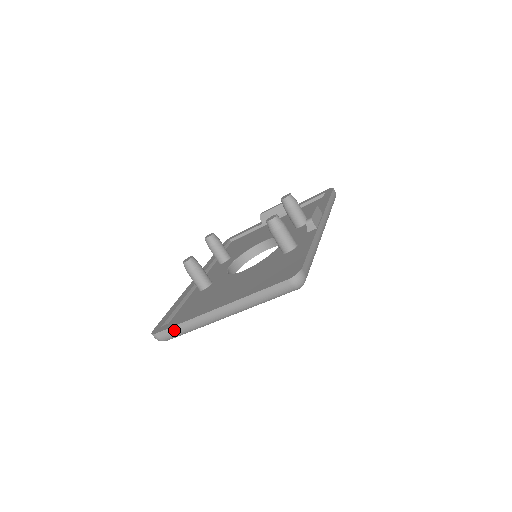
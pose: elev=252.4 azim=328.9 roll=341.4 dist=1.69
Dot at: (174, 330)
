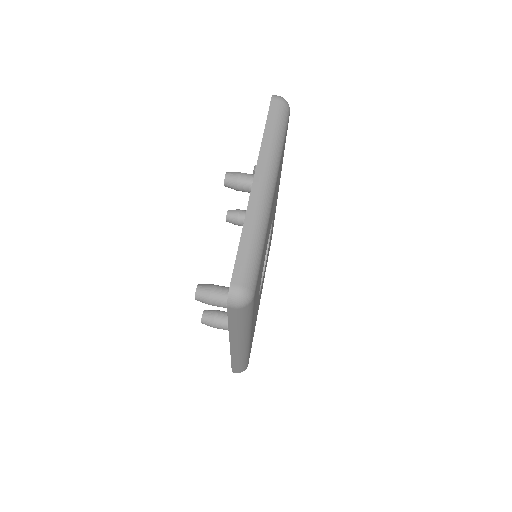
Dot at: (243, 253)
